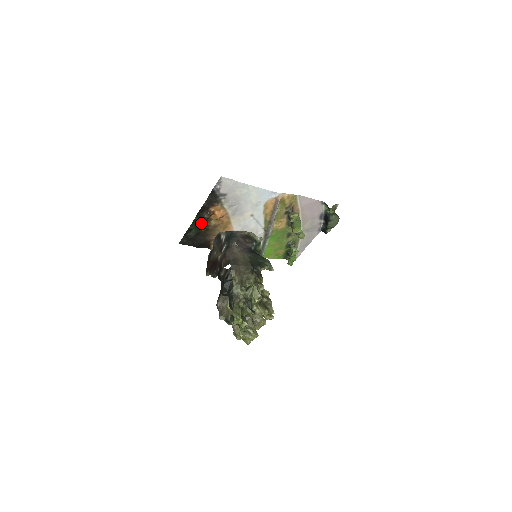
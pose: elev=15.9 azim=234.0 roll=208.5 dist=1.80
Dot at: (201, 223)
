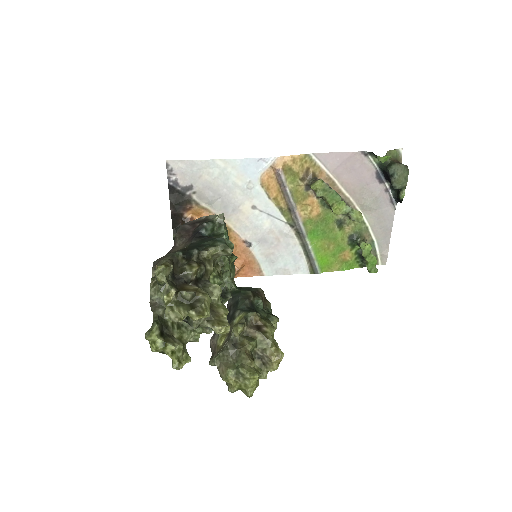
Dot at: occluded
